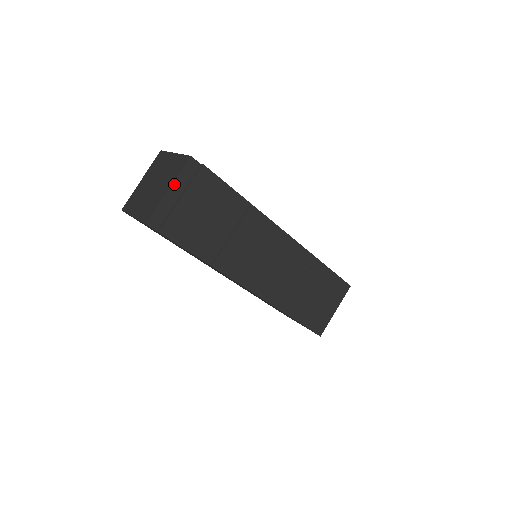
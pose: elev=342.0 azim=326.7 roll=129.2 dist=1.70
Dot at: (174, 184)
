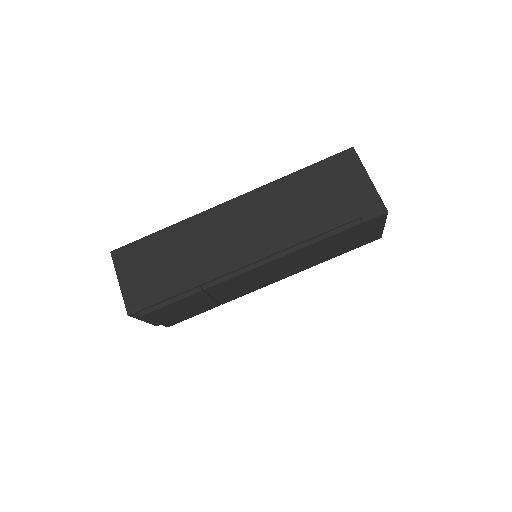
Dot at: (142, 320)
